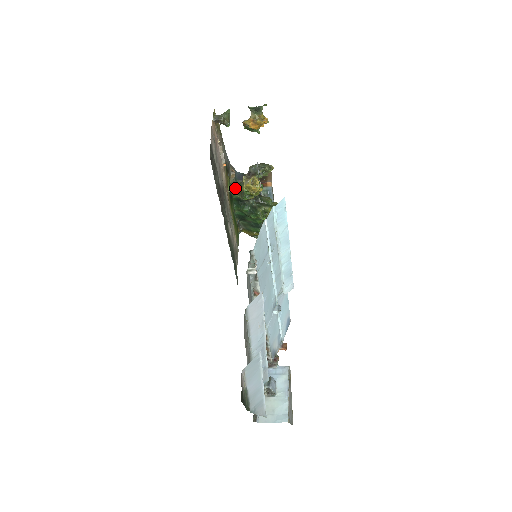
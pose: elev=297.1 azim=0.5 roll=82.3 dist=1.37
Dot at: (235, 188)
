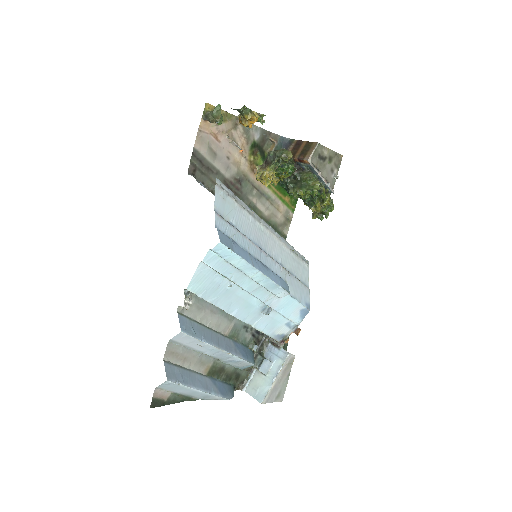
Dot at: occluded
